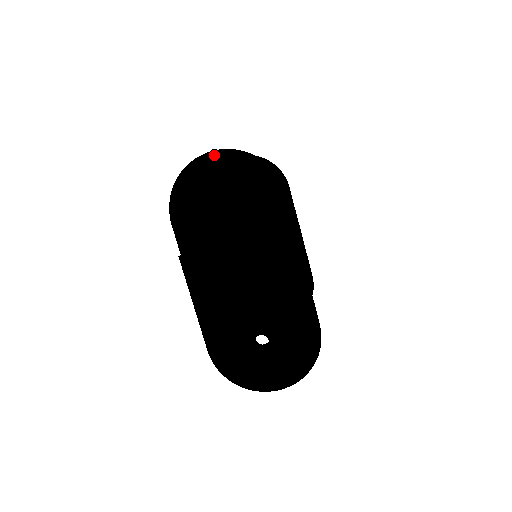
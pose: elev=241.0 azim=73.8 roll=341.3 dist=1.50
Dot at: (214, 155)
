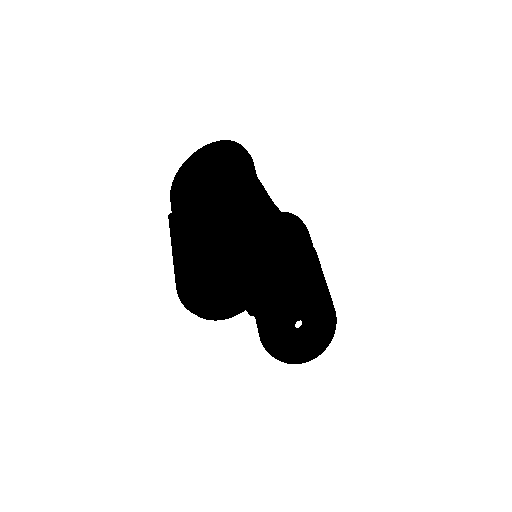
Dot at: (204, 148)
